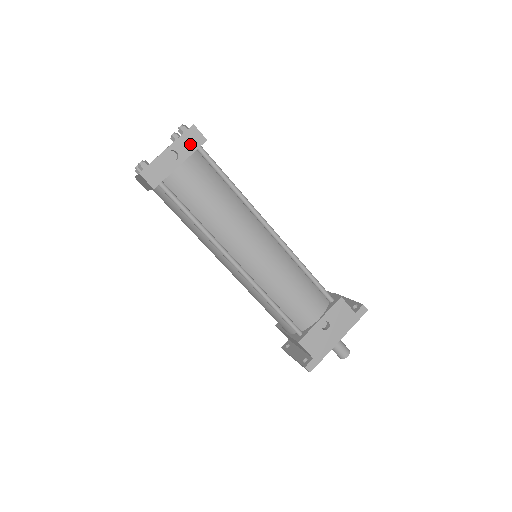
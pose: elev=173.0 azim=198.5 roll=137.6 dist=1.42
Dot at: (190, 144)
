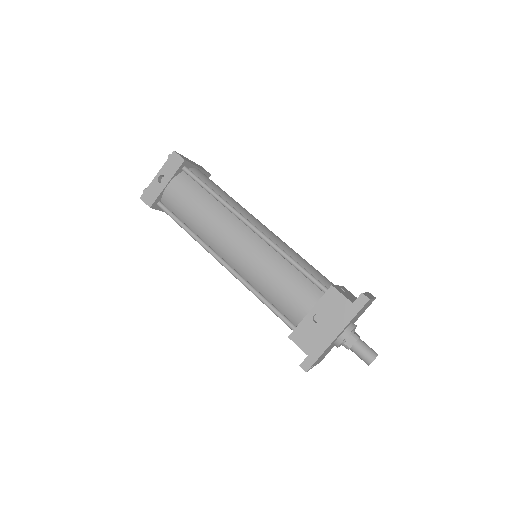
Dot at: (173, 167)
